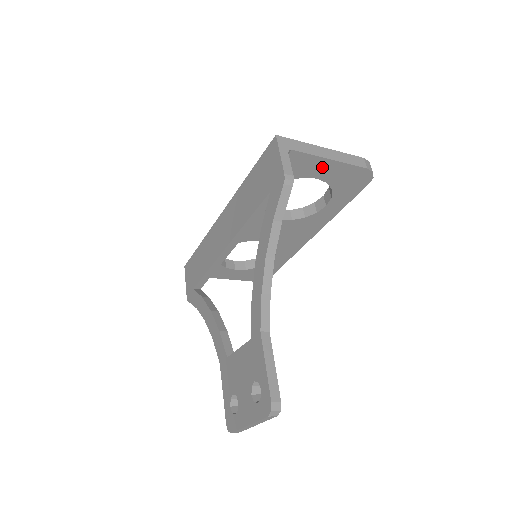
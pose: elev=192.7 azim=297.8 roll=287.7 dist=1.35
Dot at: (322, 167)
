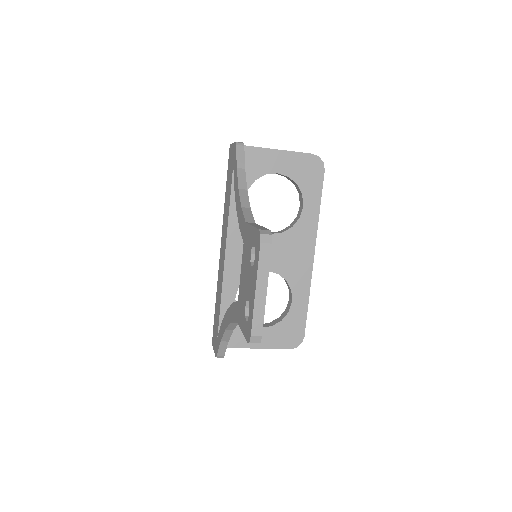
Dot at: (275, 159)
